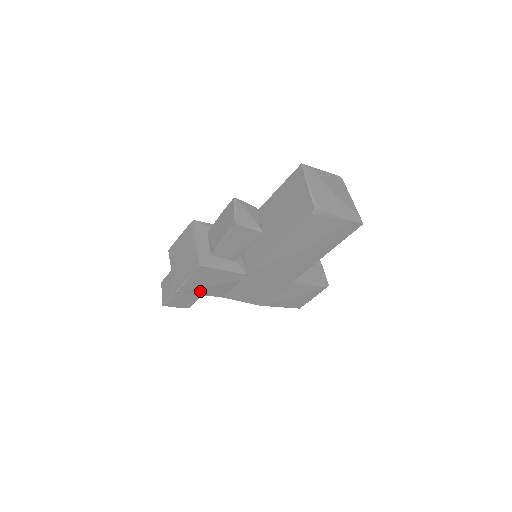
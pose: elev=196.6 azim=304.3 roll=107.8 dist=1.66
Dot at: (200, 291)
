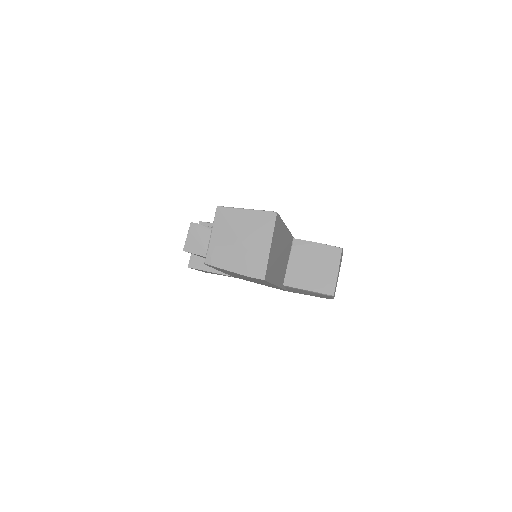
Dot at: occluded
